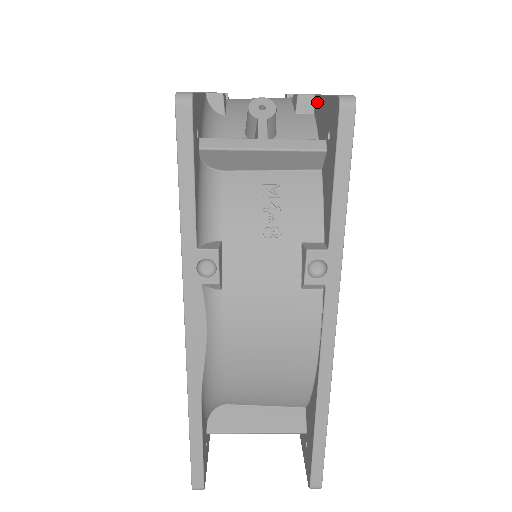
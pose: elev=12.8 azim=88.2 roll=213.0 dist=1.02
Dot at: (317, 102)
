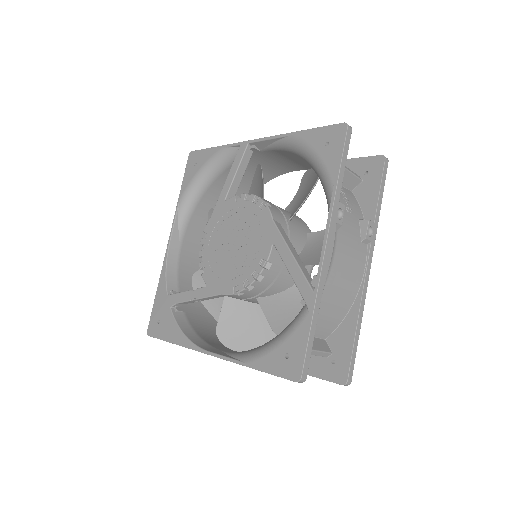
Dot at: occluded
